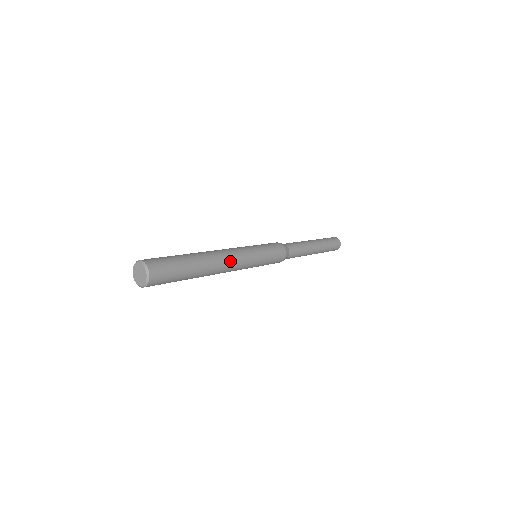
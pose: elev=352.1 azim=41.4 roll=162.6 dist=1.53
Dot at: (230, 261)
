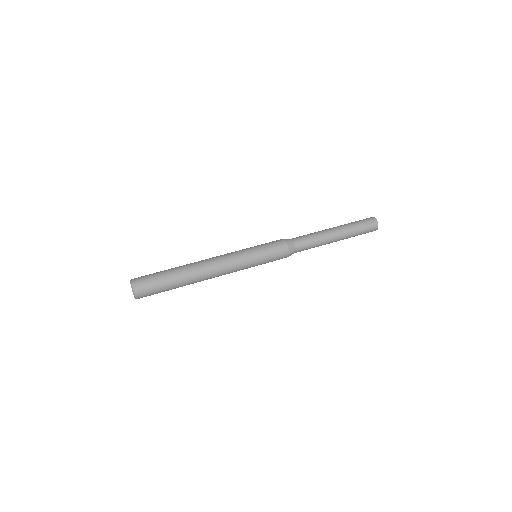
Dot at: (217, 271)
